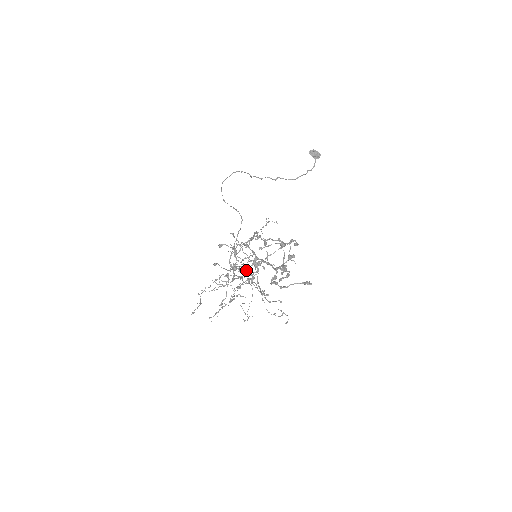
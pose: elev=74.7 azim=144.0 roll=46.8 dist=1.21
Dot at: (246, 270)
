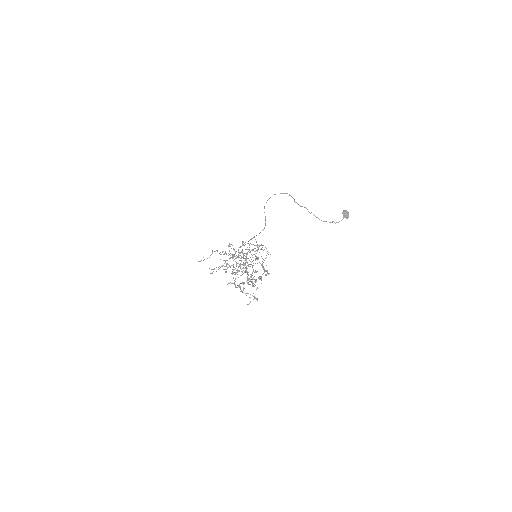
Dot at: occluded
